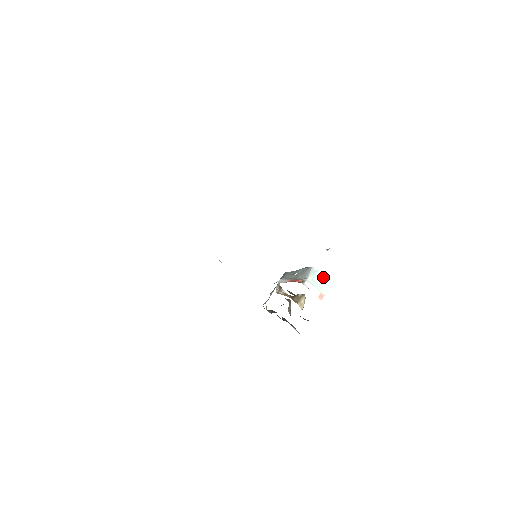
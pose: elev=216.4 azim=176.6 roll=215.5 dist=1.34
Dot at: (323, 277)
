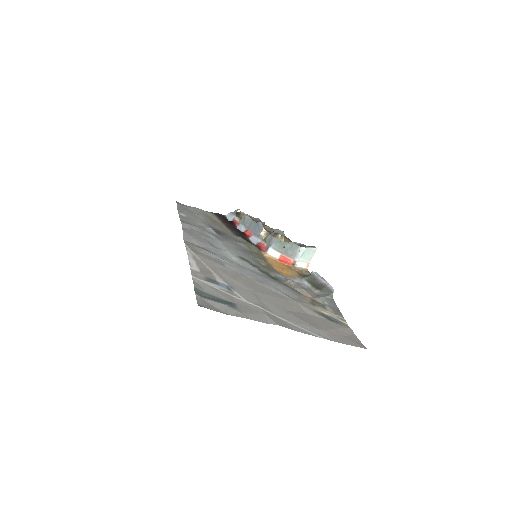
Dot at: (309, 251)
